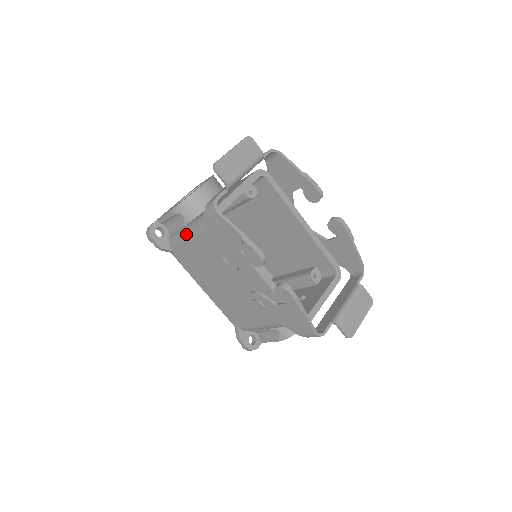
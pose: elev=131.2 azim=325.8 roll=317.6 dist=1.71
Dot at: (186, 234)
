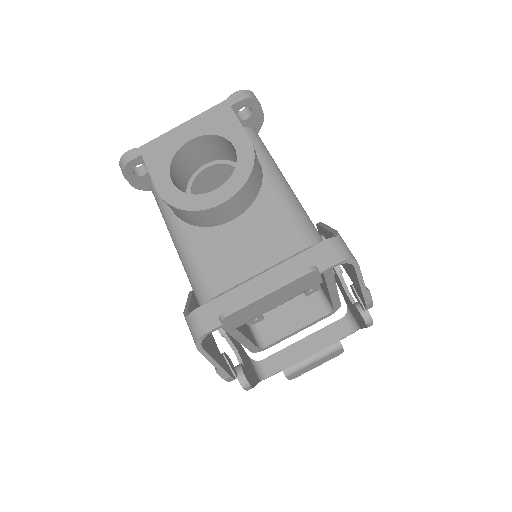
Dot at: (169, 231)
